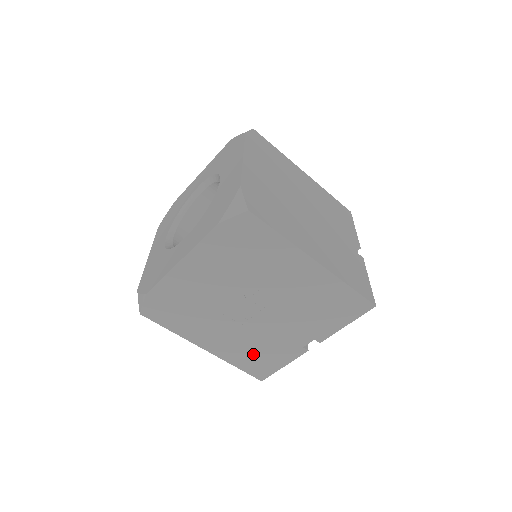
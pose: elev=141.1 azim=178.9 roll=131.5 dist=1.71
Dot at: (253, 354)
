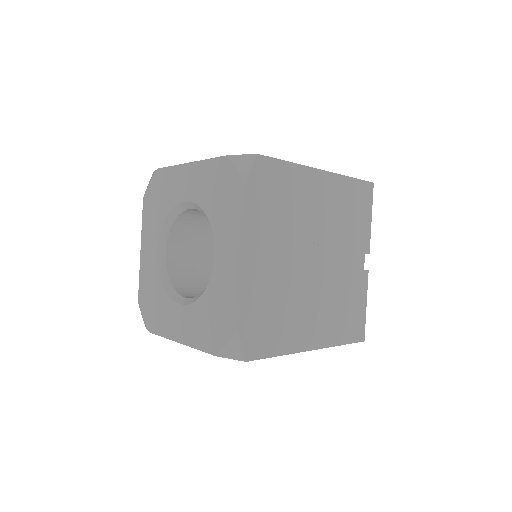
Dot at: (343, 315)
